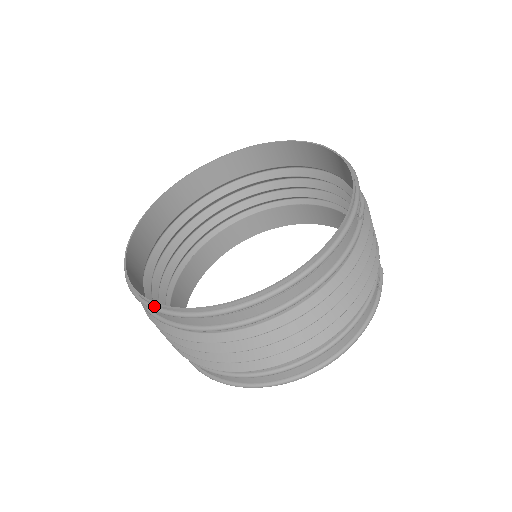
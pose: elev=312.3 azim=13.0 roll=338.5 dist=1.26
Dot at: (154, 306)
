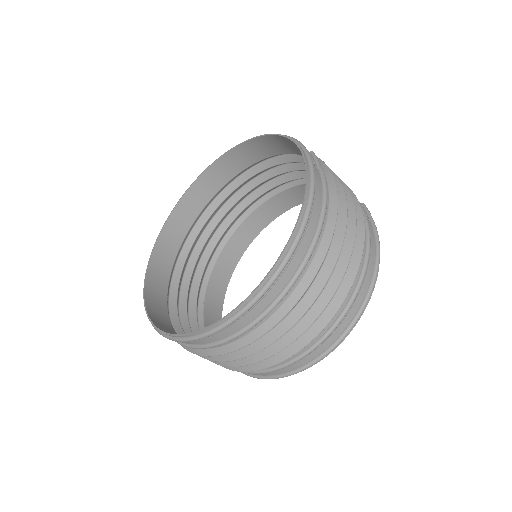
Dot at: (197, 335)
